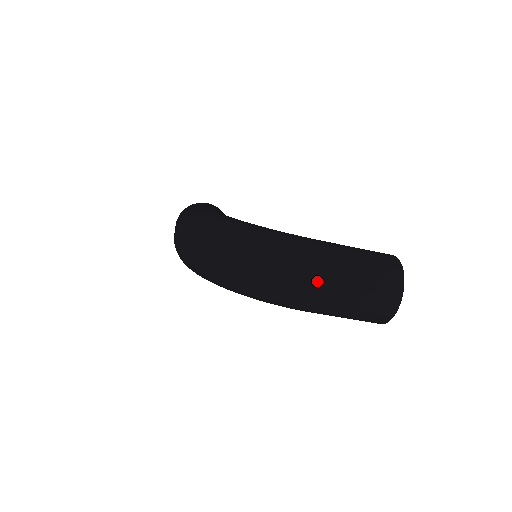
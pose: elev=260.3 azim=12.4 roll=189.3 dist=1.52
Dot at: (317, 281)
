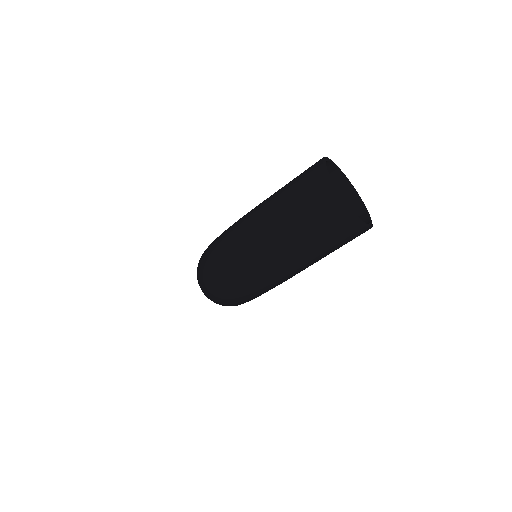
Dot at: (254, 250)
